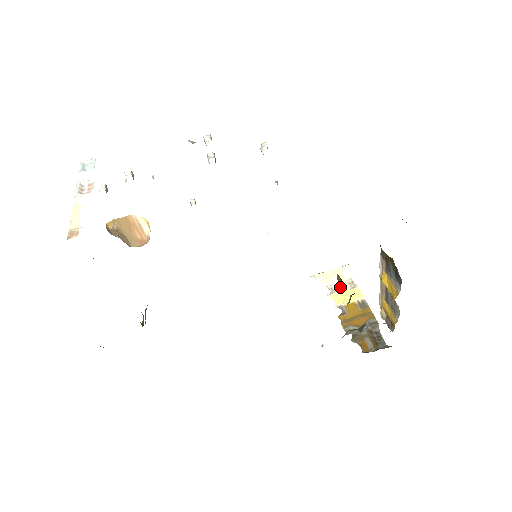
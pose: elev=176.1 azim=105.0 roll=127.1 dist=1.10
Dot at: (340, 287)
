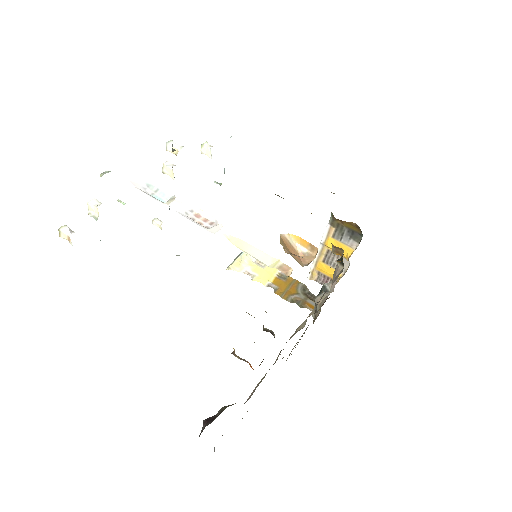
Dot at: (255, 269)
